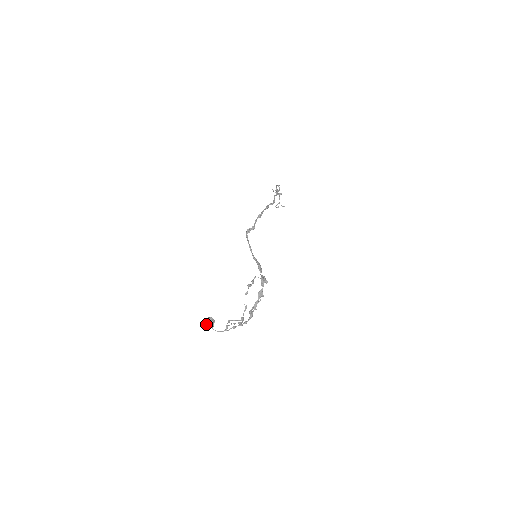
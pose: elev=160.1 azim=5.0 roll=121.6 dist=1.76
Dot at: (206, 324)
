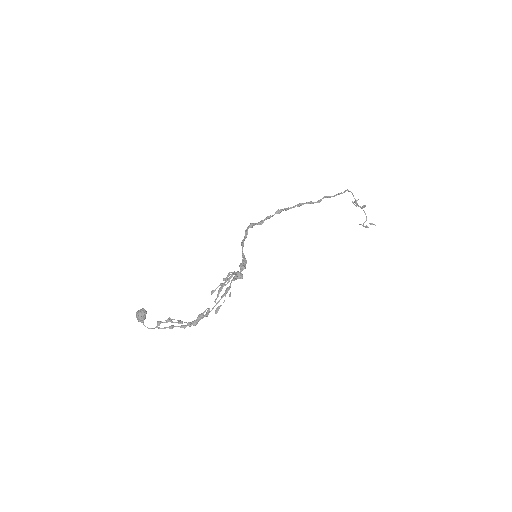
Dot at: (136, 316)
